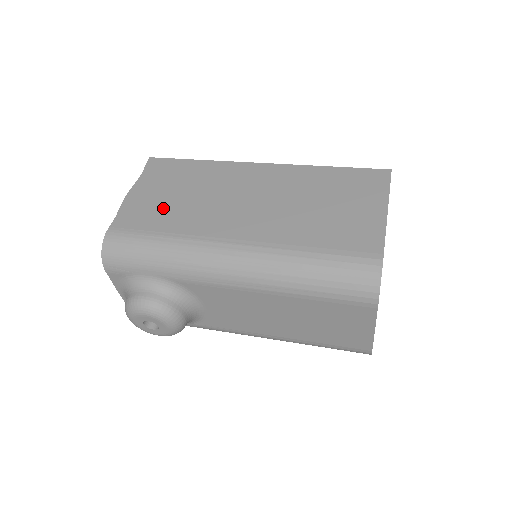
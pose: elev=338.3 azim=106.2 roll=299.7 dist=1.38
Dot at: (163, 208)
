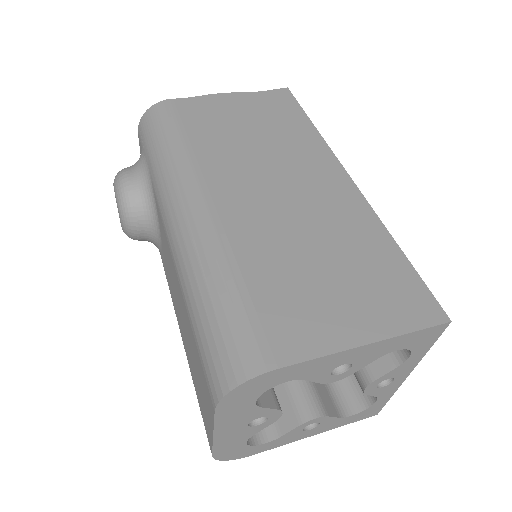
Dot at: (222, 125)
